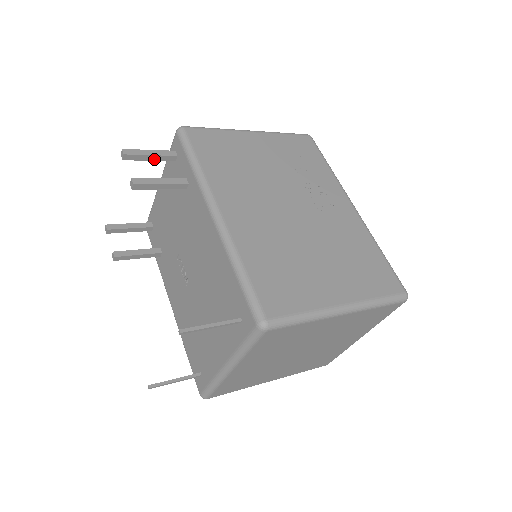
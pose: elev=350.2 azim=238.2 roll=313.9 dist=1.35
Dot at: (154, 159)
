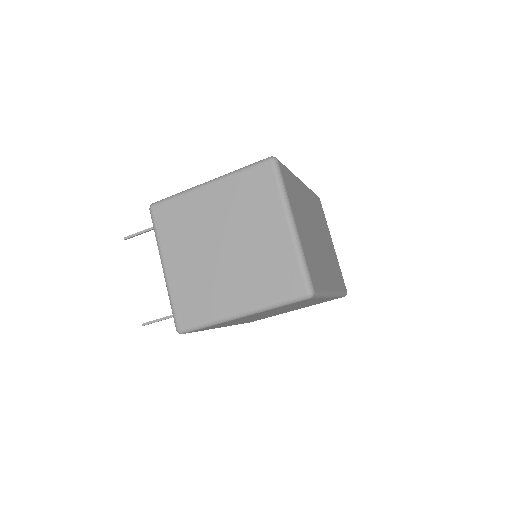
Dot at: occluded
